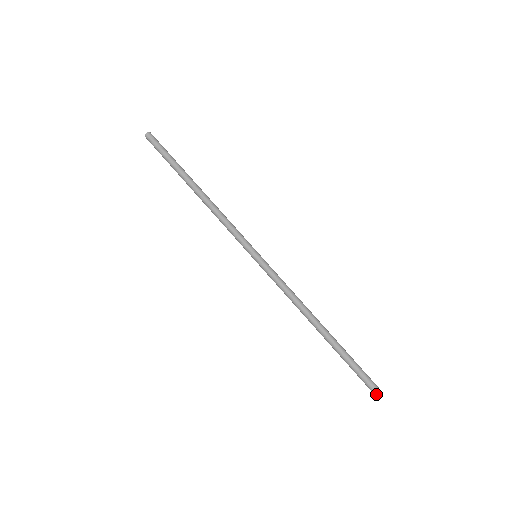
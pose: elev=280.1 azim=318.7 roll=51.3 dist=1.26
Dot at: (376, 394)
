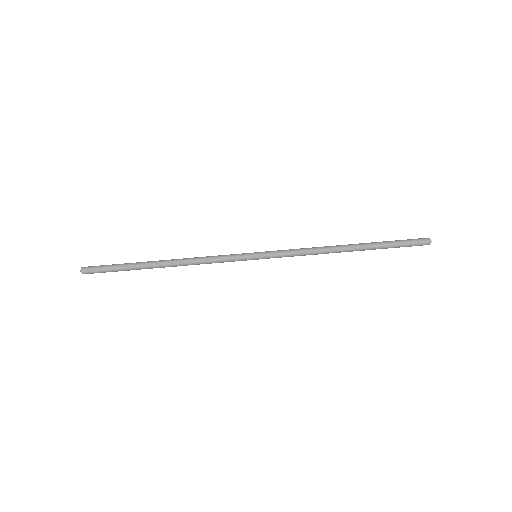
Dot at: (430, 242)
